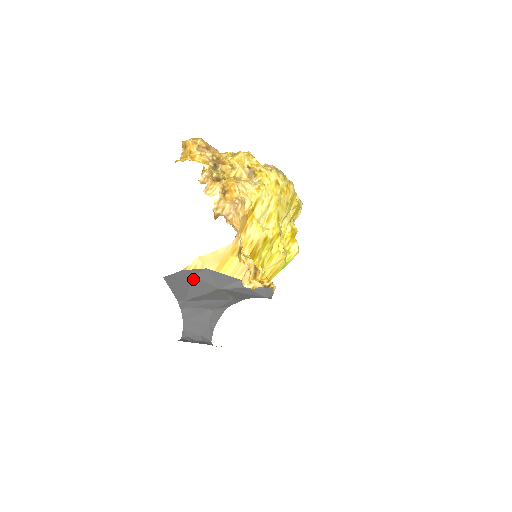
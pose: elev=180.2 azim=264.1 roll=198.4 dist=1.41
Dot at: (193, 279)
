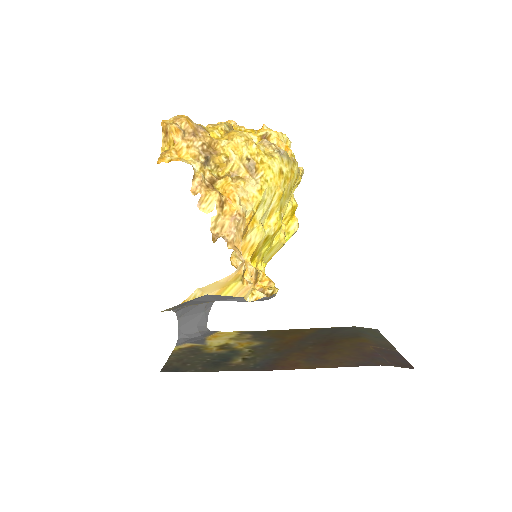
Dot at: (191, 301)
